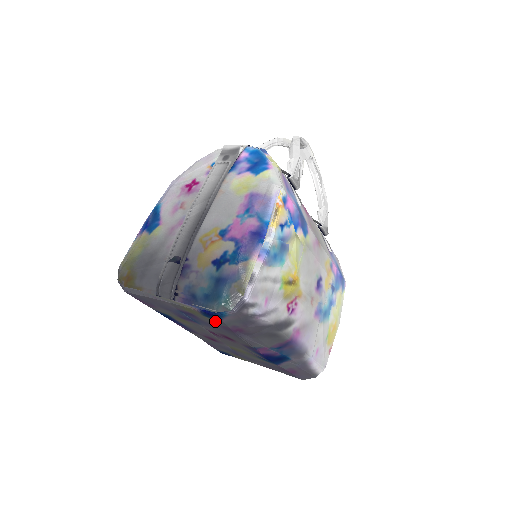
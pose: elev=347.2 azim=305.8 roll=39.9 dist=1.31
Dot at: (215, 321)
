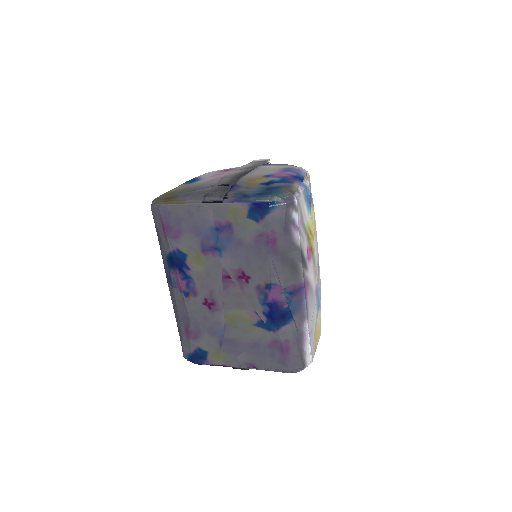
Dot at: (256, 225)
